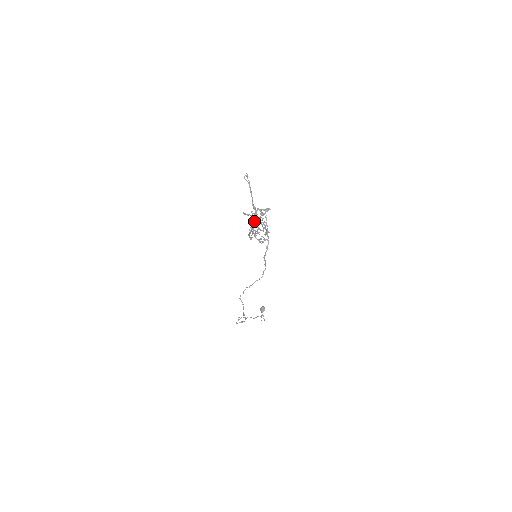
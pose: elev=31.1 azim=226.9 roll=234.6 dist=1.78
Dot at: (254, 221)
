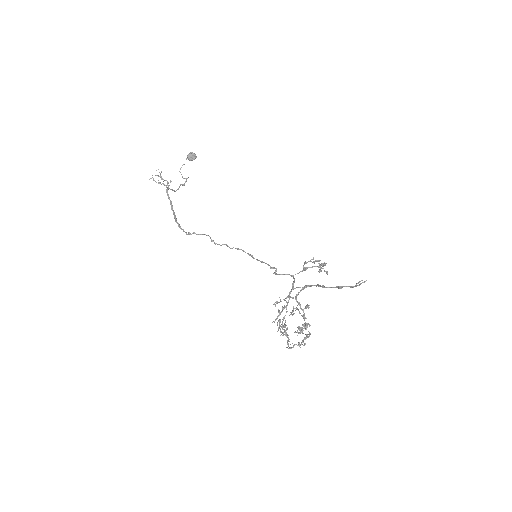
Dot at: occluded
